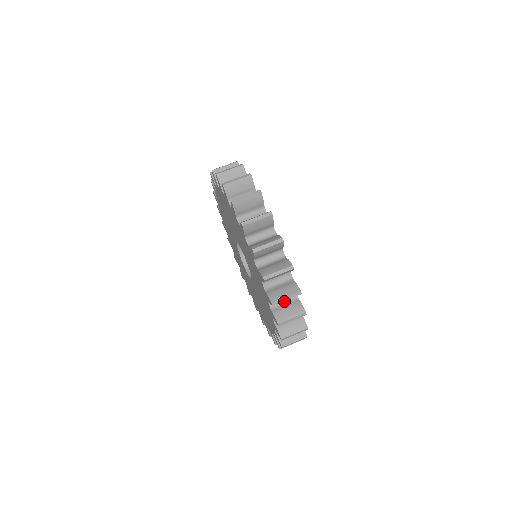
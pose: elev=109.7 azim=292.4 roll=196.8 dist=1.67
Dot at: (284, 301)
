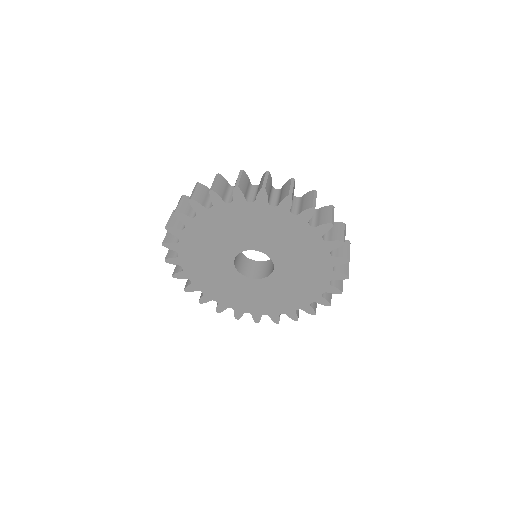
Dot at: occluded
